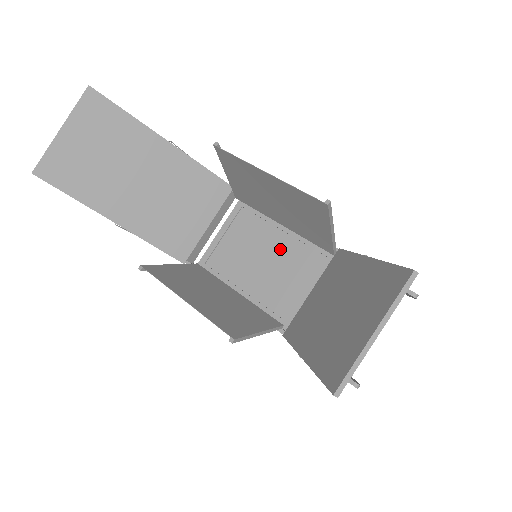
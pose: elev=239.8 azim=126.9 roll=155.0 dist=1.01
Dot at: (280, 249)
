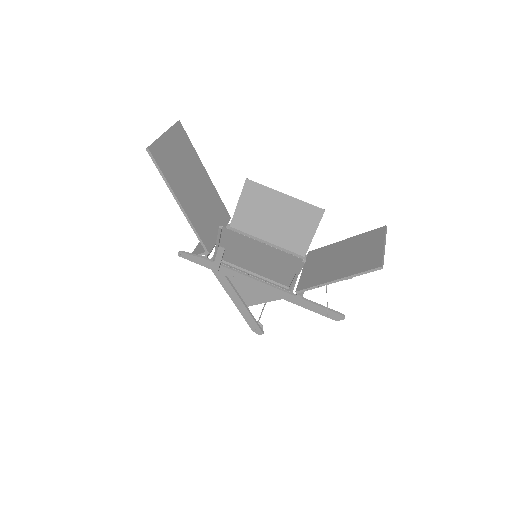
Dot at: occluded
